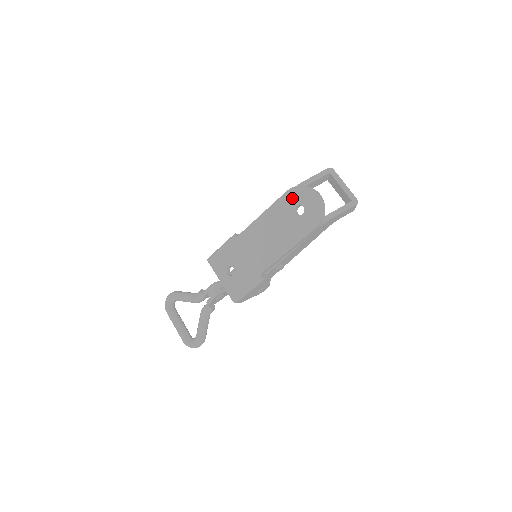
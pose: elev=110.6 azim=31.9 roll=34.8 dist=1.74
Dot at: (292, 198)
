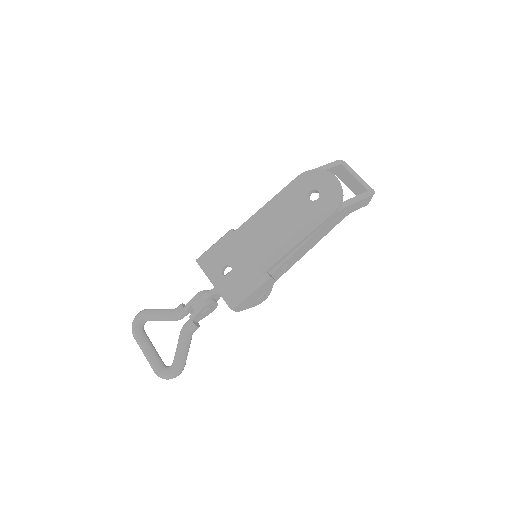
Dot at: (304, 183)
